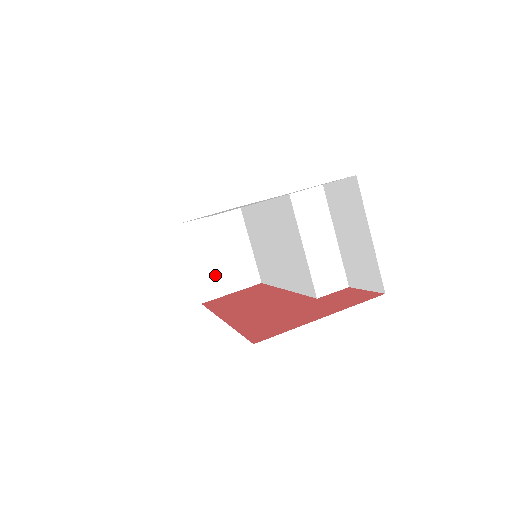
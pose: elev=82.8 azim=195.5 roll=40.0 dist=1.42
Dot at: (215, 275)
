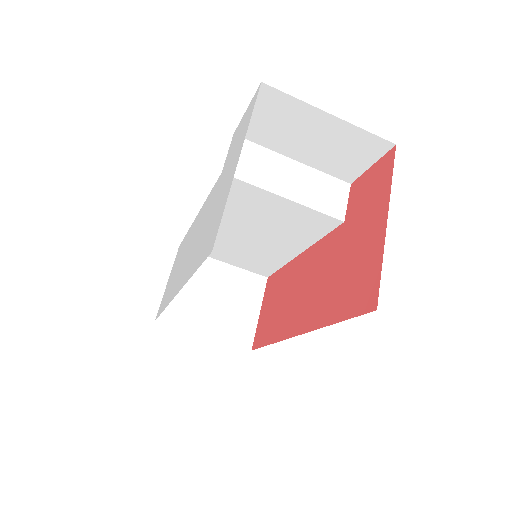
Dot at: (231, 318)
